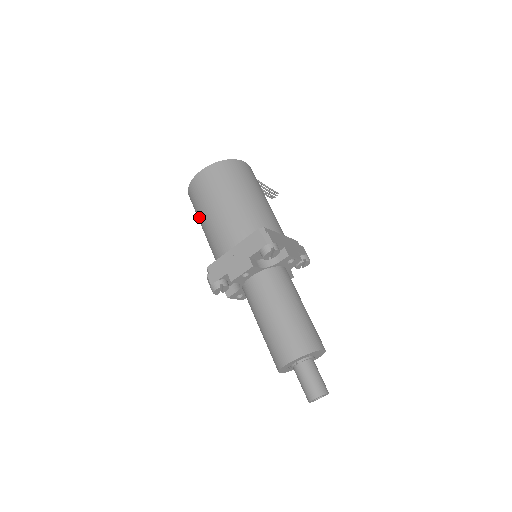
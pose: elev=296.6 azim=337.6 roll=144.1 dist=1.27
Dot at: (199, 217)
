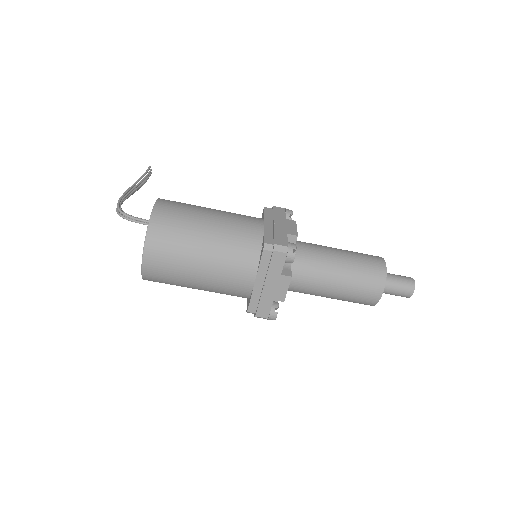
Dot at: occluded
